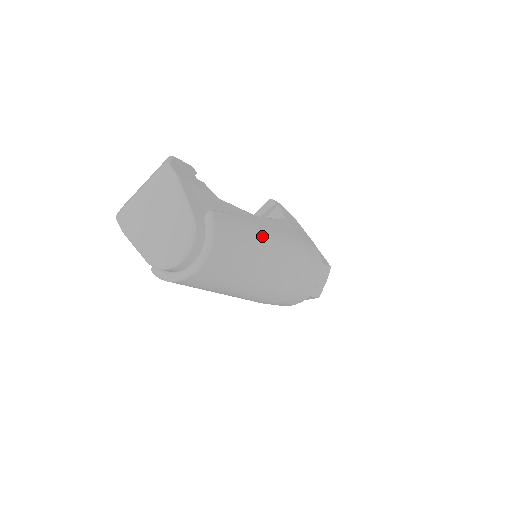
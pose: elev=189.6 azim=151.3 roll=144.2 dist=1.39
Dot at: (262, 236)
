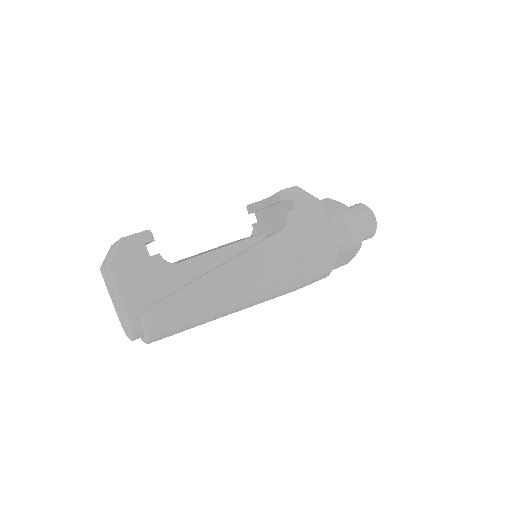
Dot at: (220, 296)
